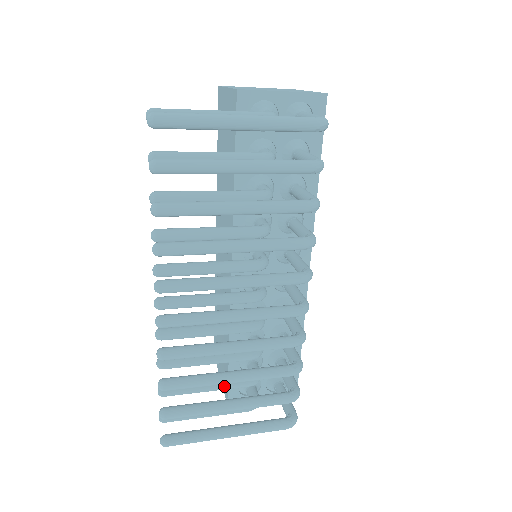
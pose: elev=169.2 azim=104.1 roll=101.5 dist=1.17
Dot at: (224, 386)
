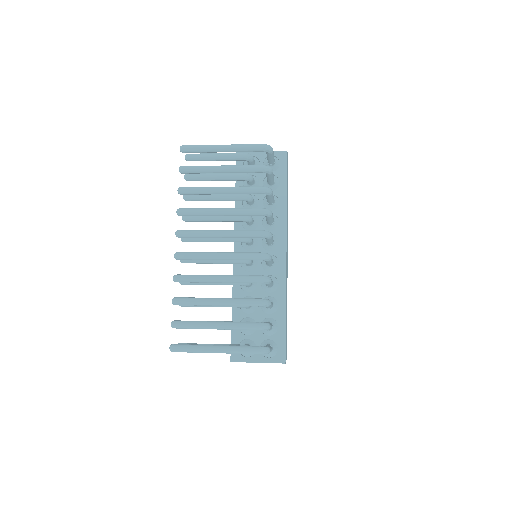
Dot at: occluded
